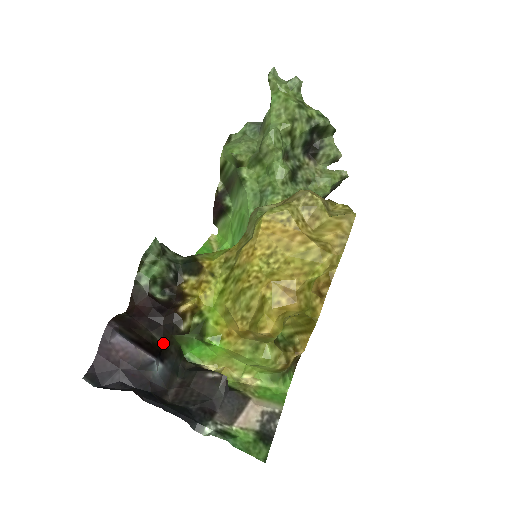
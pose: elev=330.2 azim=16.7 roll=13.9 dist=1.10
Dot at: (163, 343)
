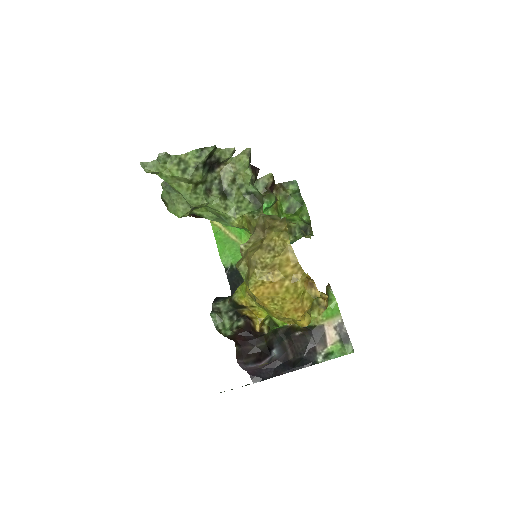
Dot at: (265, 343)
